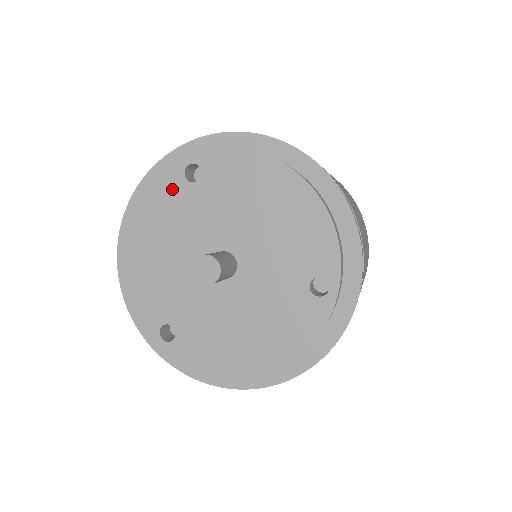
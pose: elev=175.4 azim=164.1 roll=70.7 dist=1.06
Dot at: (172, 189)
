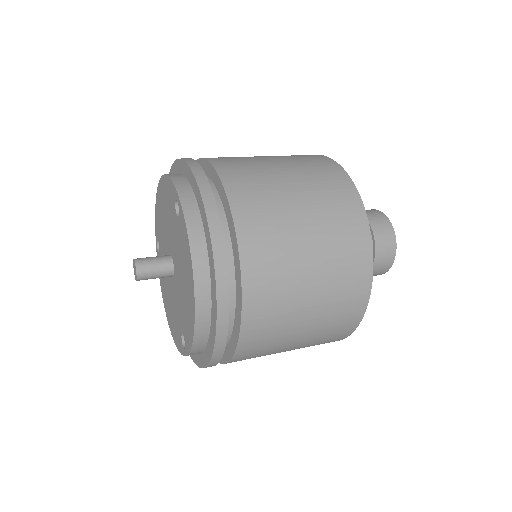
Dot at: (172, 197)
